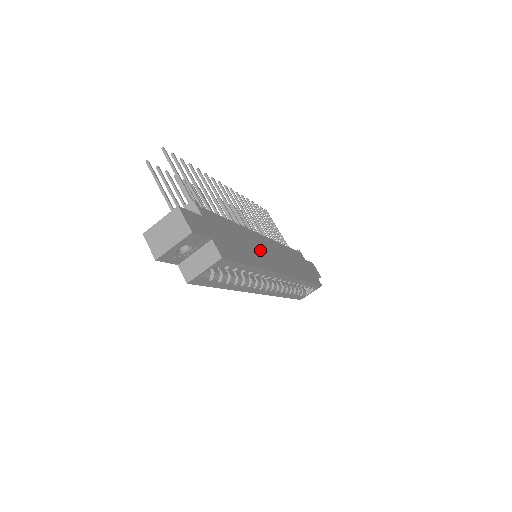
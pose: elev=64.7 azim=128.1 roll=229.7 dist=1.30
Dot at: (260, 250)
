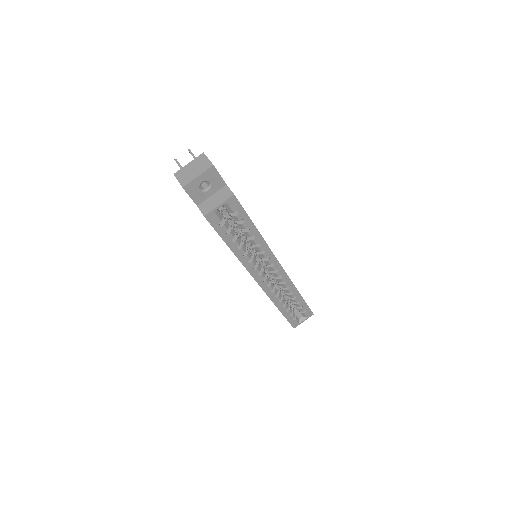
Dot at: occluded
